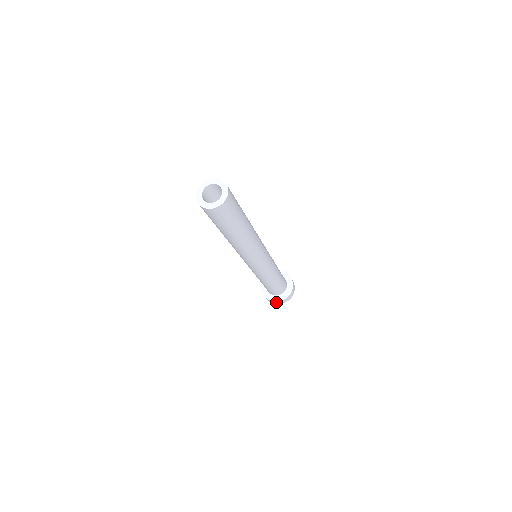
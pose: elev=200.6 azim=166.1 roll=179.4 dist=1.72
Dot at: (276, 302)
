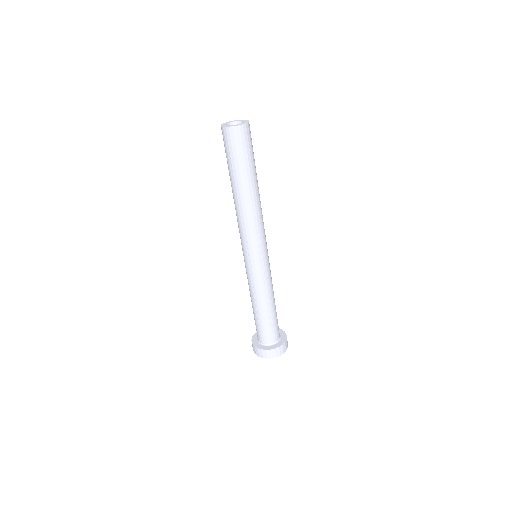
Dot at: (270, 352)
